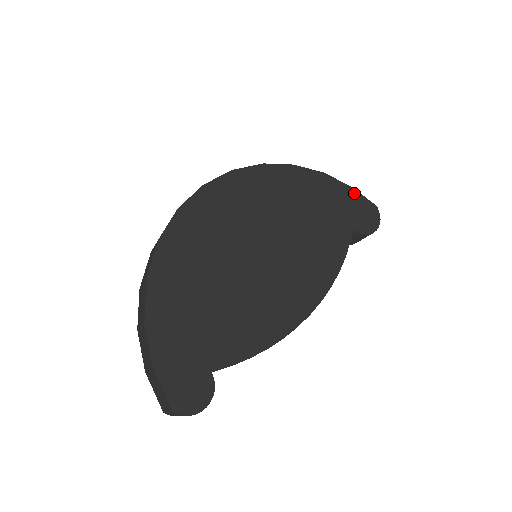
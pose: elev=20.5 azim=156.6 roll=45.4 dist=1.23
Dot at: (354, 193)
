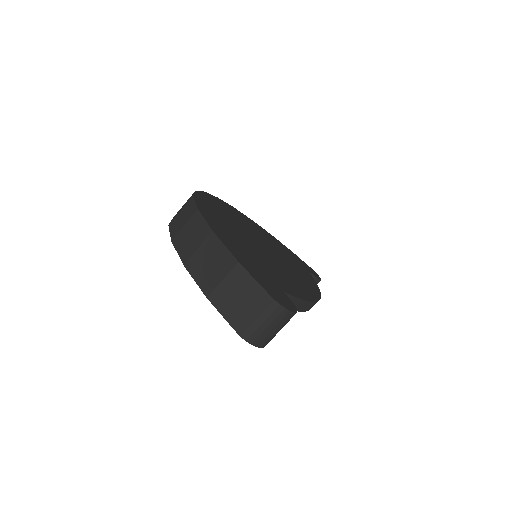
Dot at: (295, 255)
